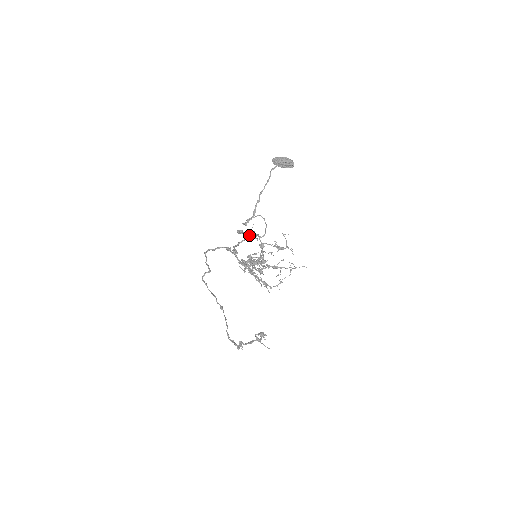
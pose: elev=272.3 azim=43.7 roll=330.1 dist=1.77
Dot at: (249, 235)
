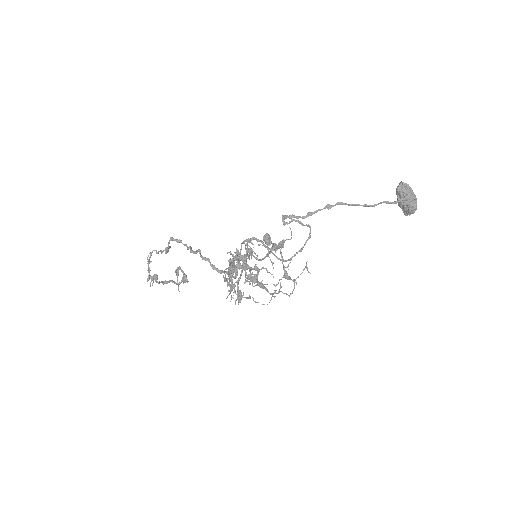
Dot at: (273, 246)
